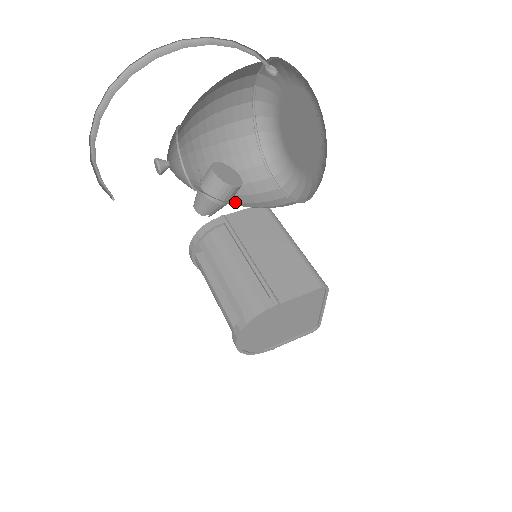
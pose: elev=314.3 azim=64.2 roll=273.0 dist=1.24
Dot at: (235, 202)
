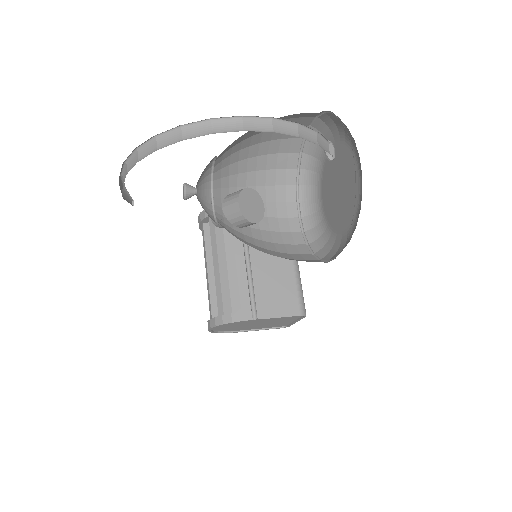
Dot at: (250, 228)
